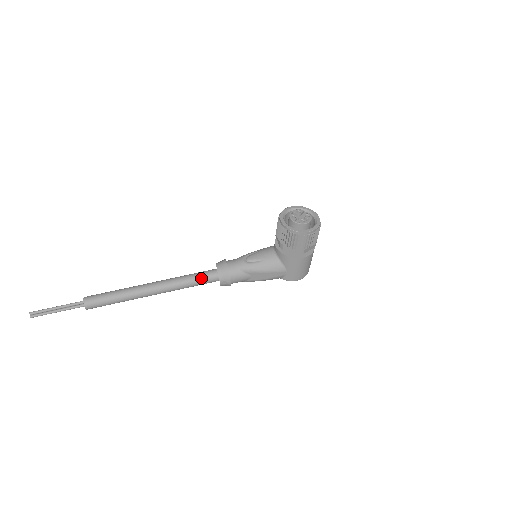
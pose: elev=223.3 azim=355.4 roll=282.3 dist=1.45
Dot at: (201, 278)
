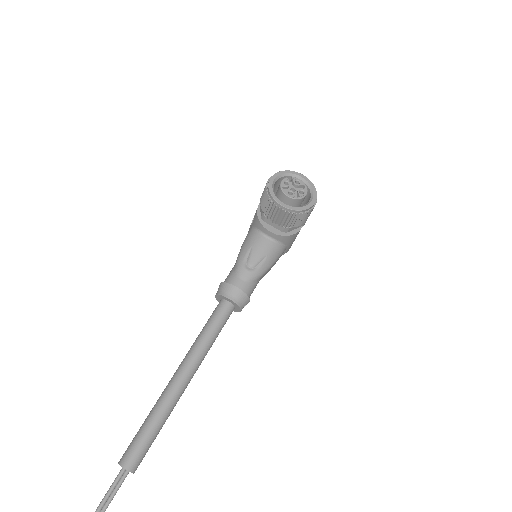
Dot at: (222, 323)
